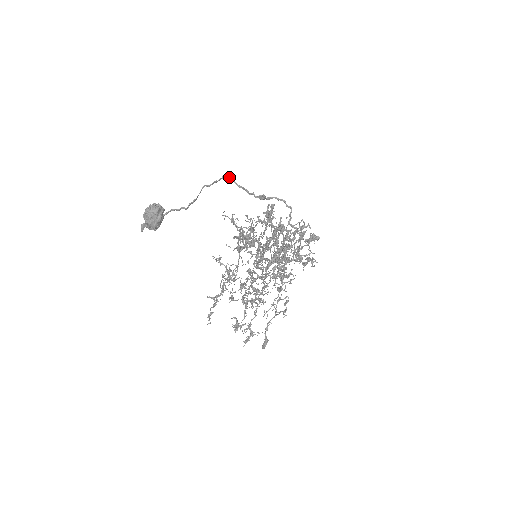
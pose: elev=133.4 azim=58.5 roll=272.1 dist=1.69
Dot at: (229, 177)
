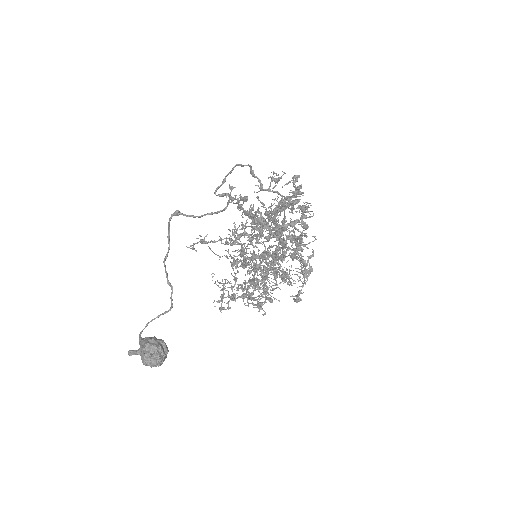
Dot at: (175, 215)
